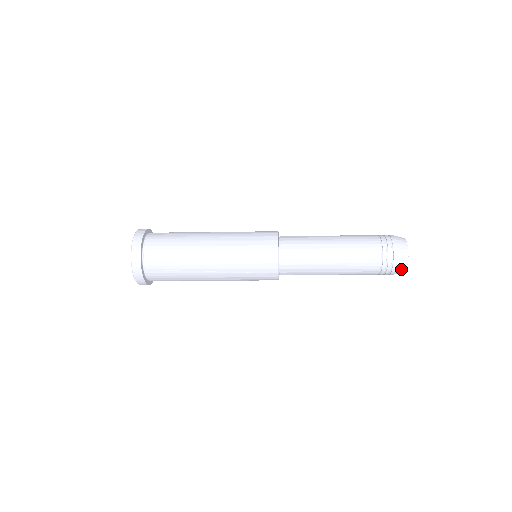
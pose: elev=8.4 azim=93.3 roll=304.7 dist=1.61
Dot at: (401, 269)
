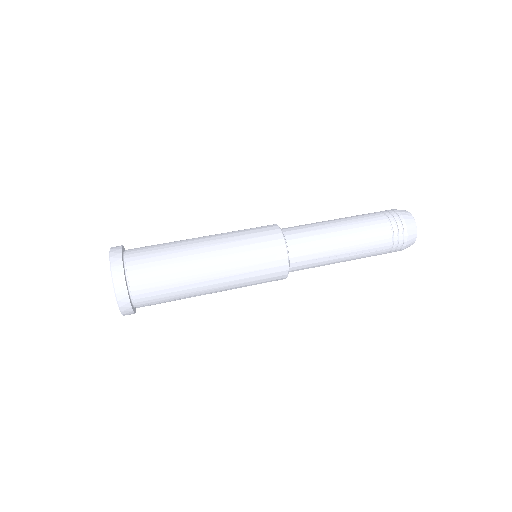
Dot at: (405, 248)
